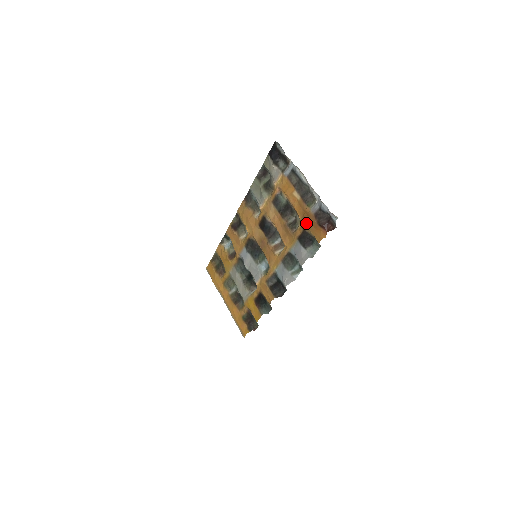
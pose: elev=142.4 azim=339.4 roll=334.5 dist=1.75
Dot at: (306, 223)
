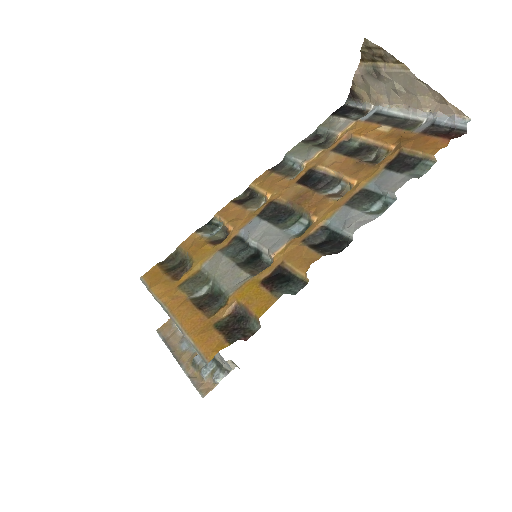
Dot at: (406, 143)
